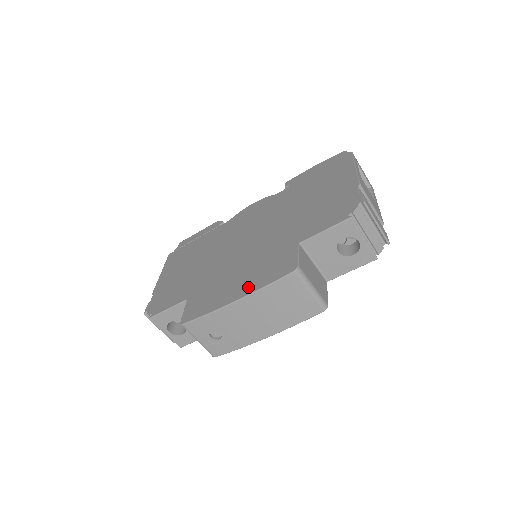
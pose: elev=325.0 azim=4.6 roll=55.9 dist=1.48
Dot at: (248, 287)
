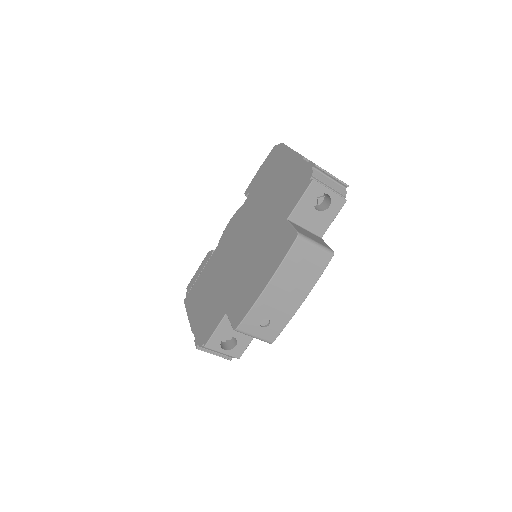
Dot at: (270, 270)
